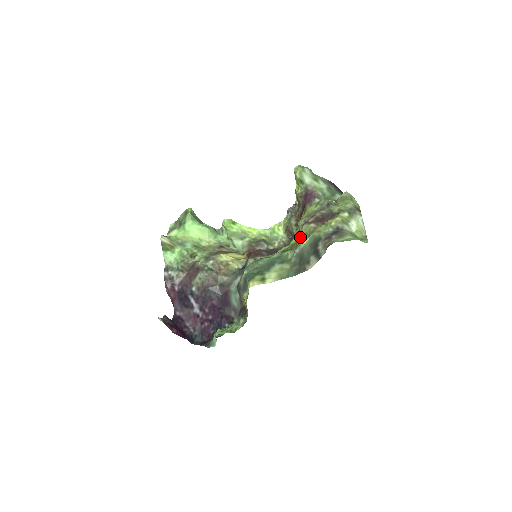
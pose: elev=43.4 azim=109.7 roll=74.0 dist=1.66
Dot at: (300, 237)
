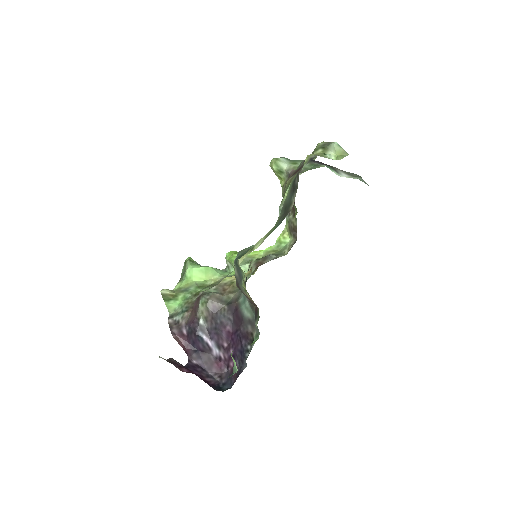
Dot at: occluded
